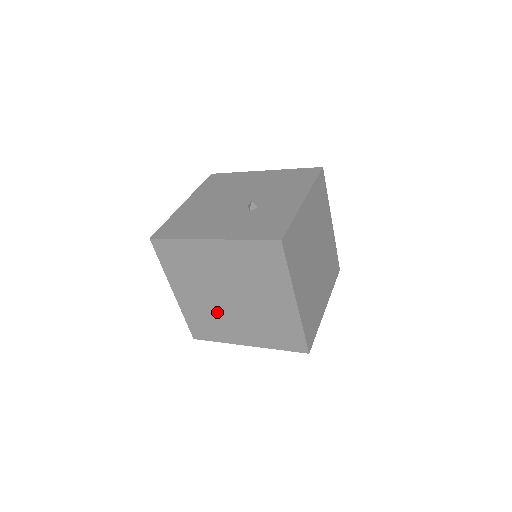
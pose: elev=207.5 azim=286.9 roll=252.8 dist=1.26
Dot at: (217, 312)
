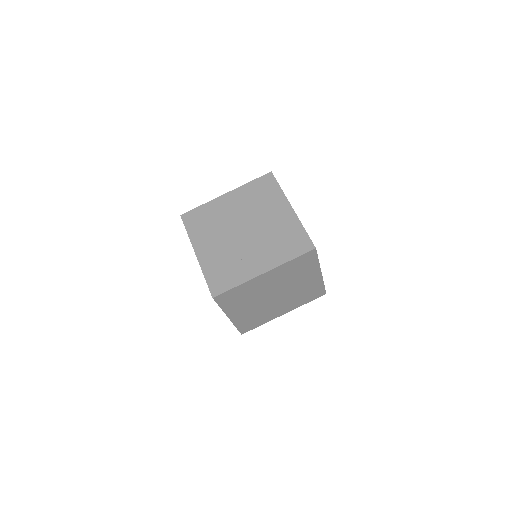
Dot at: (234, 252)
